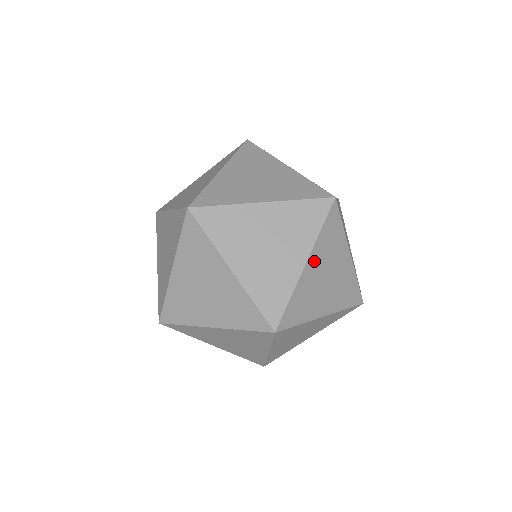
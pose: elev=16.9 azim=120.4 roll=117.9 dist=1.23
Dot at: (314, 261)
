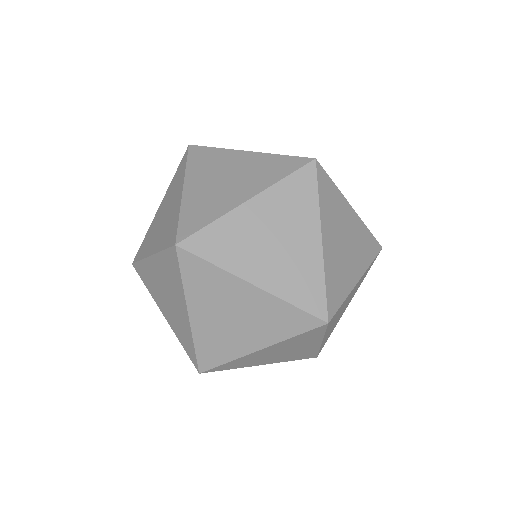
Dot at: occluded
